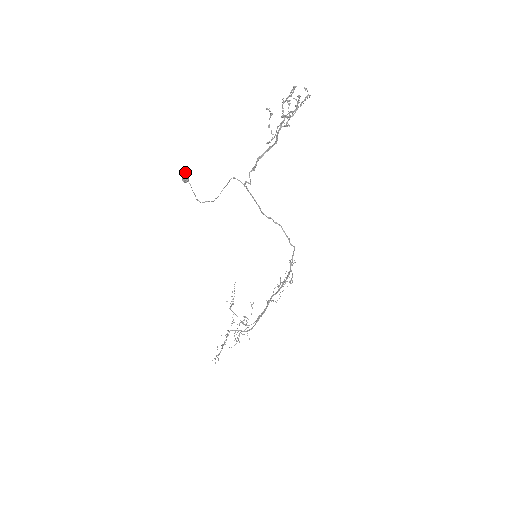
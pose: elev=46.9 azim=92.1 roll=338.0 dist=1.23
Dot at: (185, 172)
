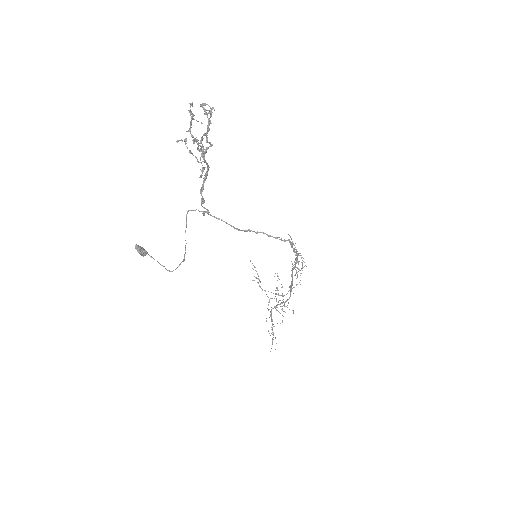
Dot at: (139, 249)
